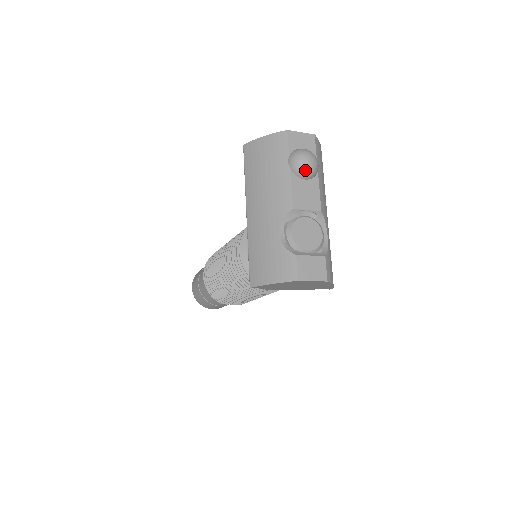
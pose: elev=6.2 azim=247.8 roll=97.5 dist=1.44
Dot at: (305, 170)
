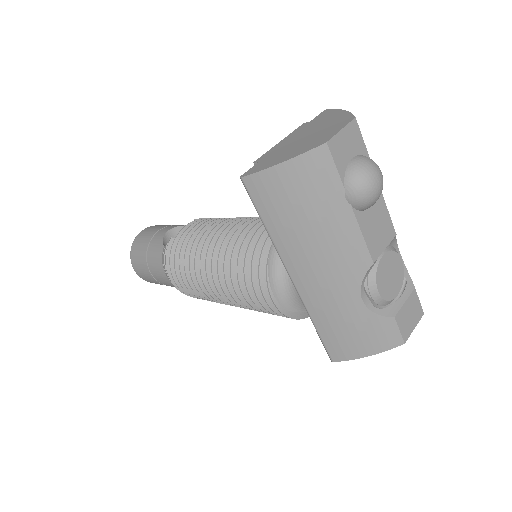
Dot at: (375, 200)
